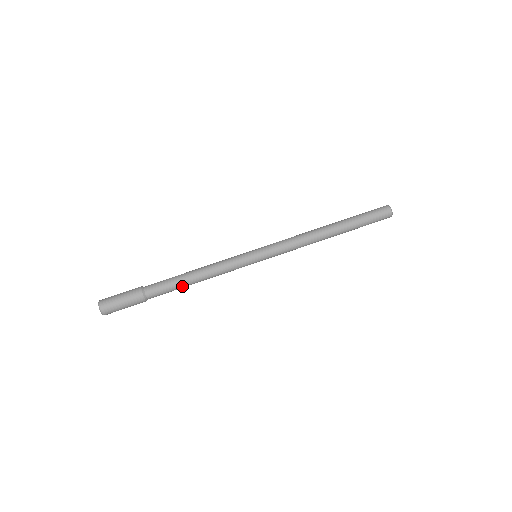
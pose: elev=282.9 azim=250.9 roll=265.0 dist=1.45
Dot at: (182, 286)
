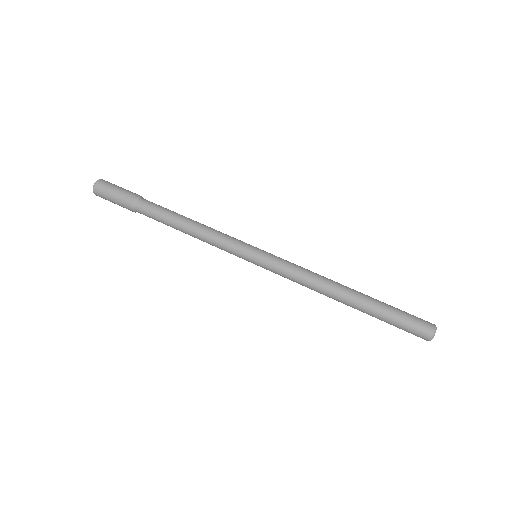
Dot at: (170, 226)
